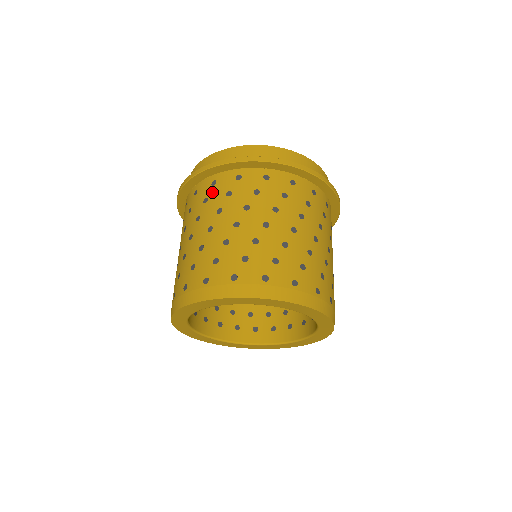
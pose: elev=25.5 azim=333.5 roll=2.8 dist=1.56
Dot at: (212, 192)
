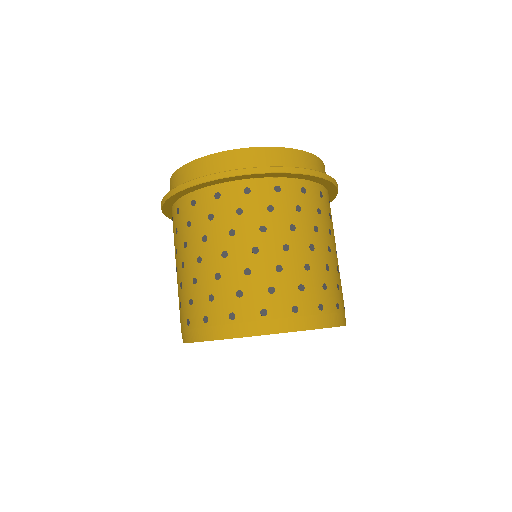
Dot at: (173, 229)
